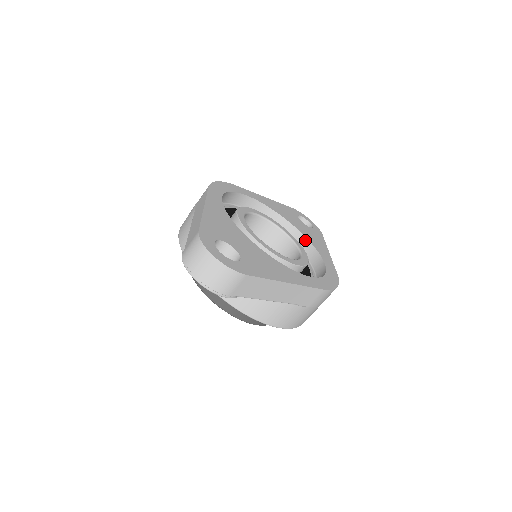
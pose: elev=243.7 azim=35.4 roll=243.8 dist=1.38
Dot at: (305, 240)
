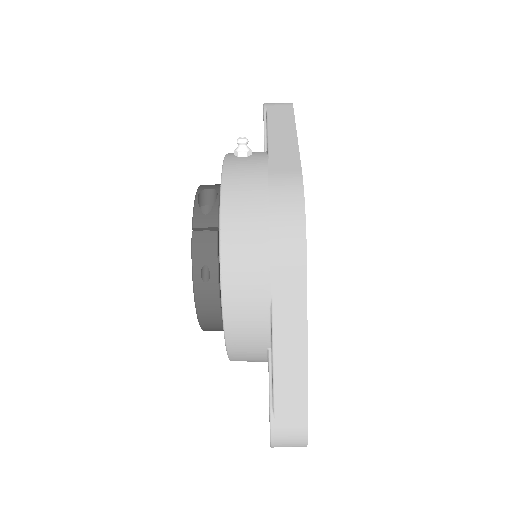
Dot at: occluded
